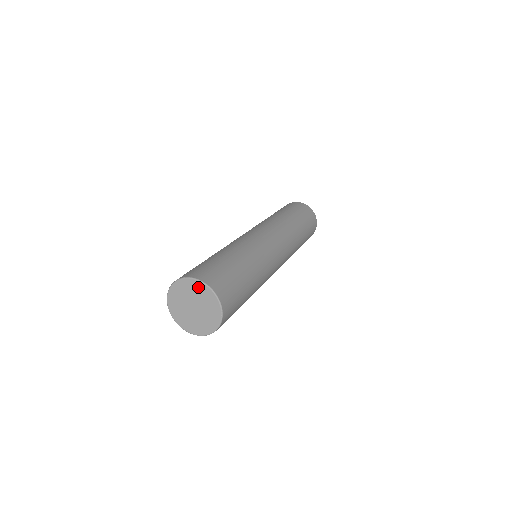
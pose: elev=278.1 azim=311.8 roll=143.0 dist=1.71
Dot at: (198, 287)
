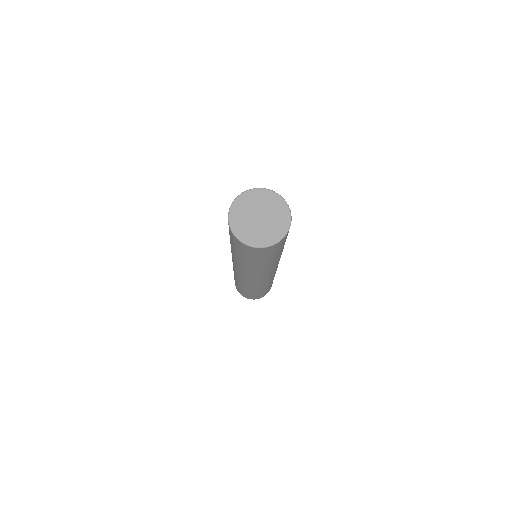
Dot at: (255, 195)
